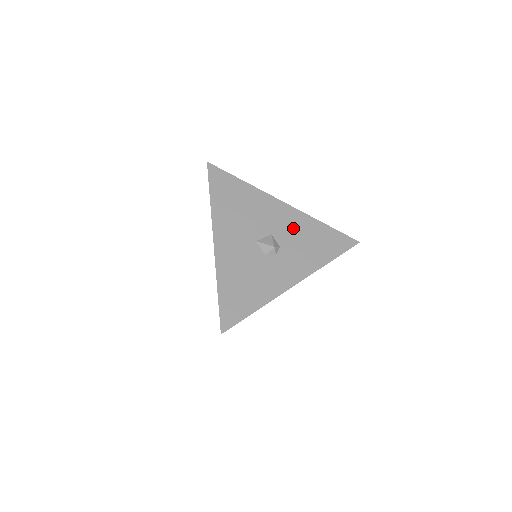
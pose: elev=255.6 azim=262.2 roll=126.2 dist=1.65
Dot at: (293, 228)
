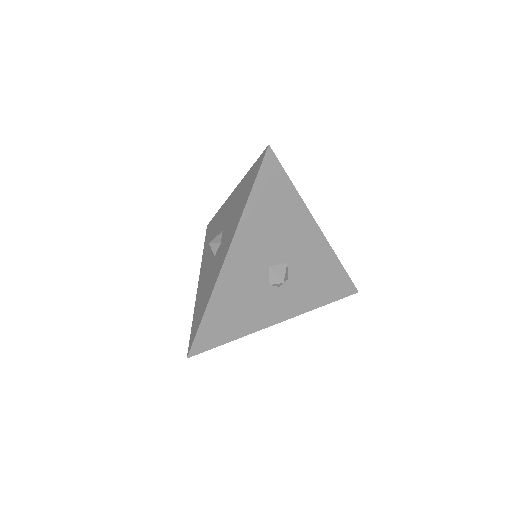
Dot at: (311, 261)
